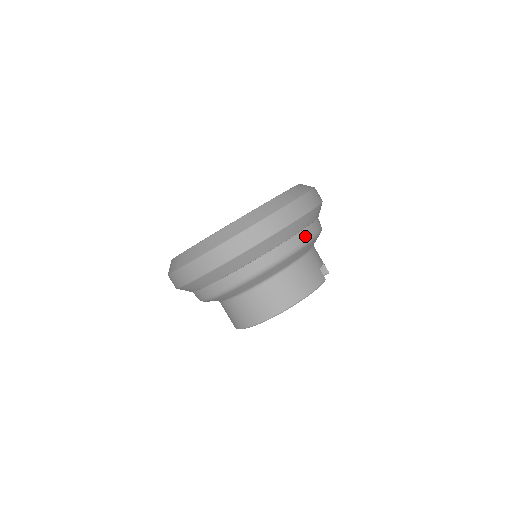
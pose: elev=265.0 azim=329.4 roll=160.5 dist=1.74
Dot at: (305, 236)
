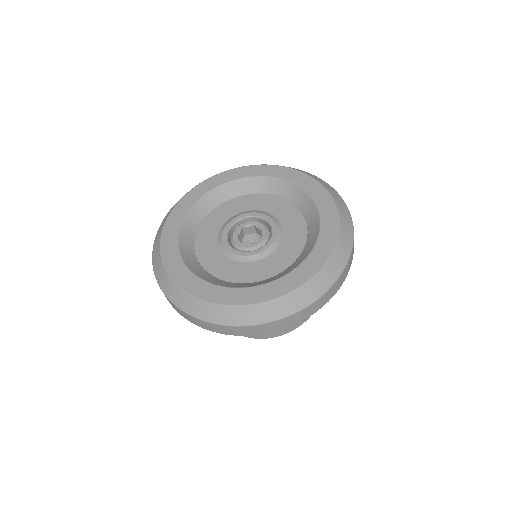
Dot at: occluded
